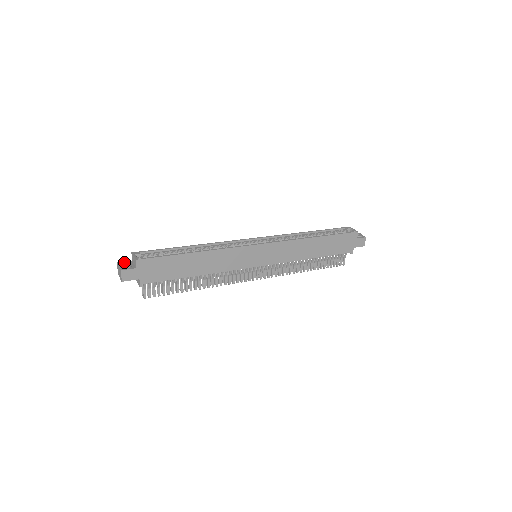
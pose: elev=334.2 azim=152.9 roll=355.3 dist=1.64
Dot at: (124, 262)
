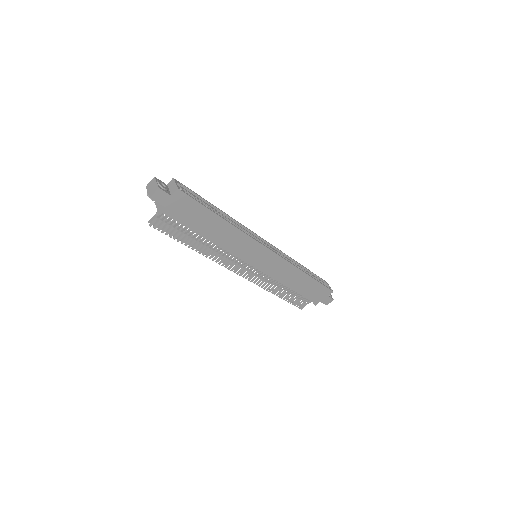
Dot at: occluded
